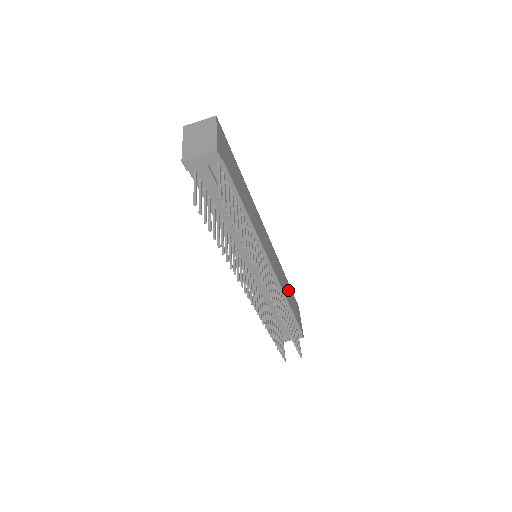
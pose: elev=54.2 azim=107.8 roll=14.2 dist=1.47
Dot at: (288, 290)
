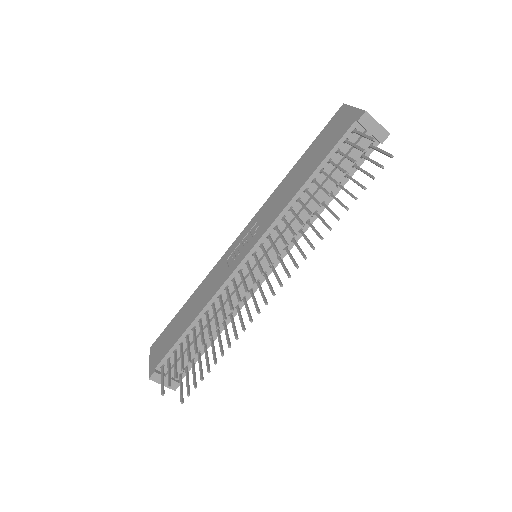
Dot at: occluded
